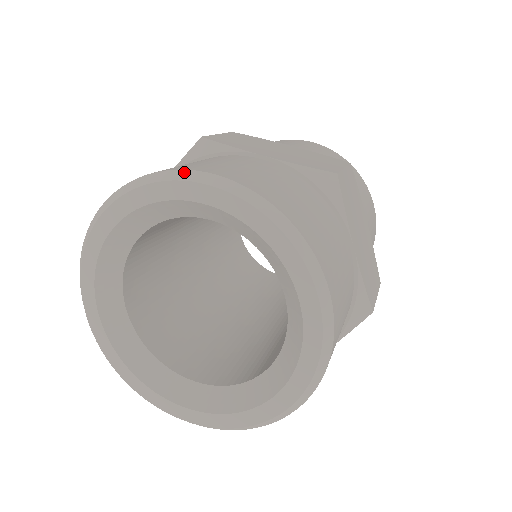
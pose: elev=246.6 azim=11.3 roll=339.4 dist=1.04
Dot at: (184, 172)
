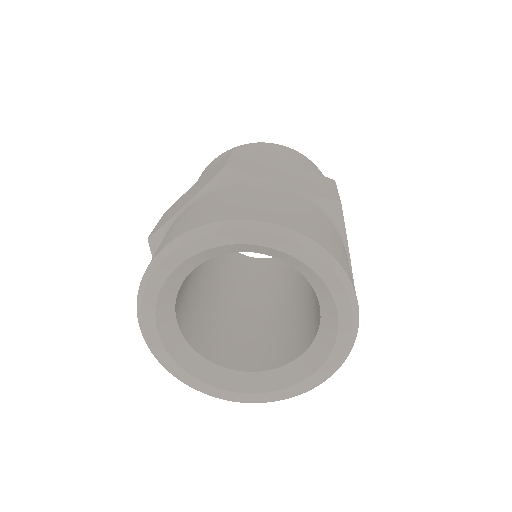
Dot at: (150, 267)
